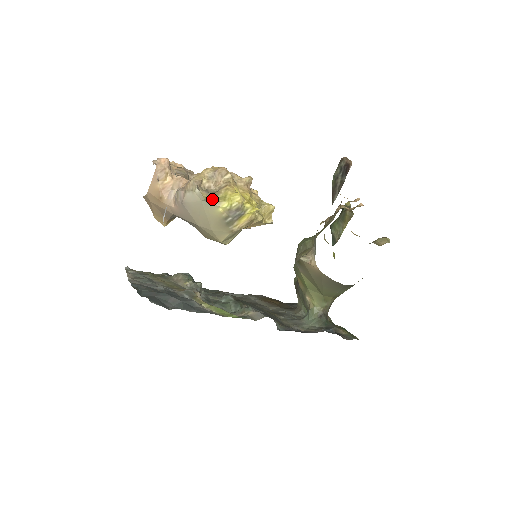
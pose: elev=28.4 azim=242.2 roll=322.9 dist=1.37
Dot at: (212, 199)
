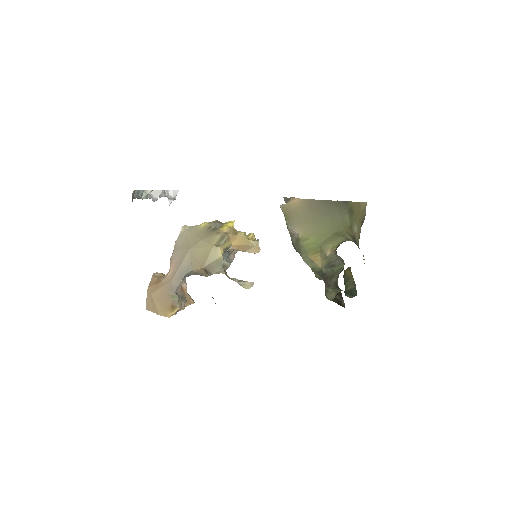
Dot at: occluded
